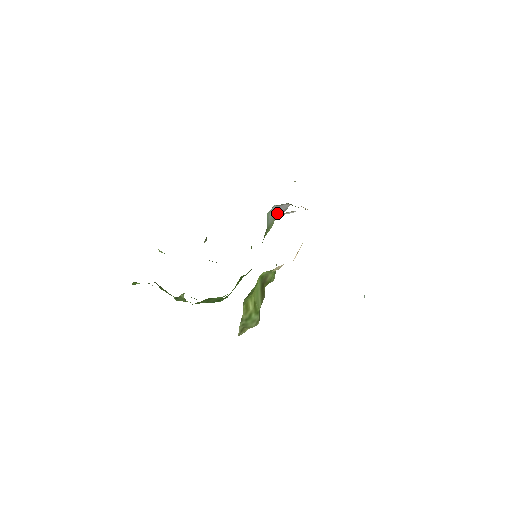
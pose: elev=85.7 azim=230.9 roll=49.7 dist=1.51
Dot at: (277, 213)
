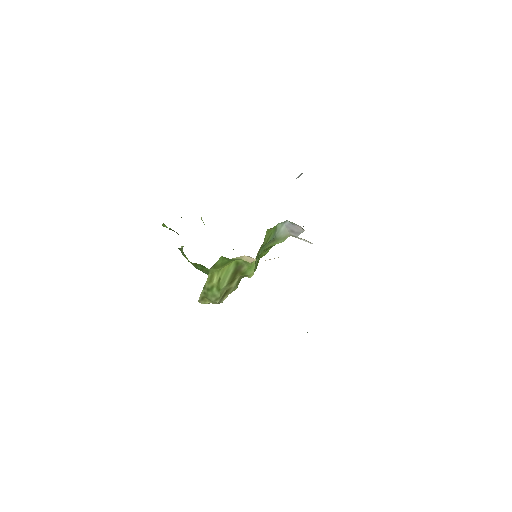
Dot at: (291, 232)
